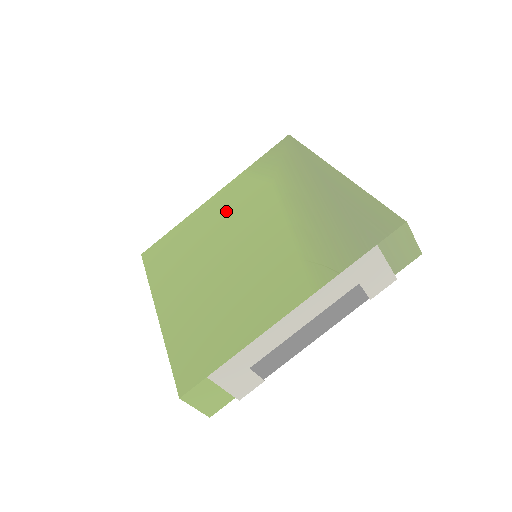
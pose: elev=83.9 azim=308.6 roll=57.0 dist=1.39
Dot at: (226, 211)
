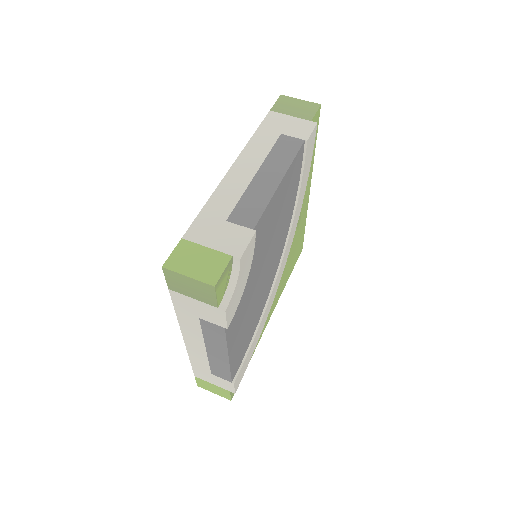
Dot at: occluded
